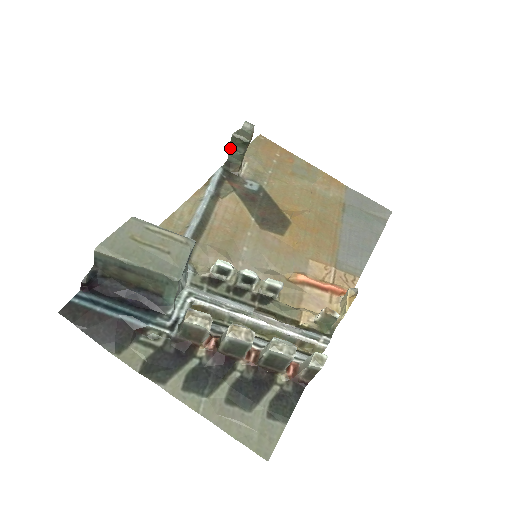
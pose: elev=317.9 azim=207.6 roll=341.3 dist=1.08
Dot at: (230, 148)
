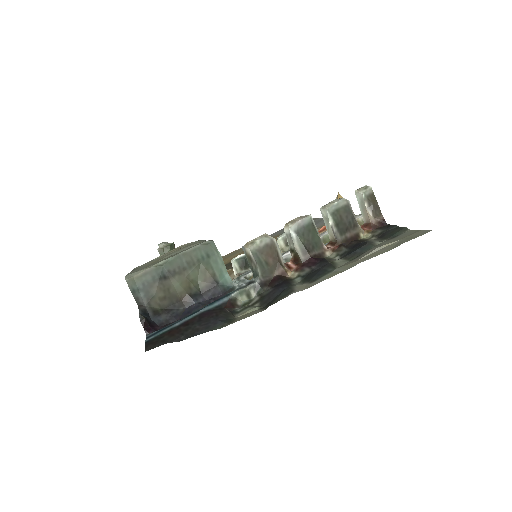
Dot at: occluded
